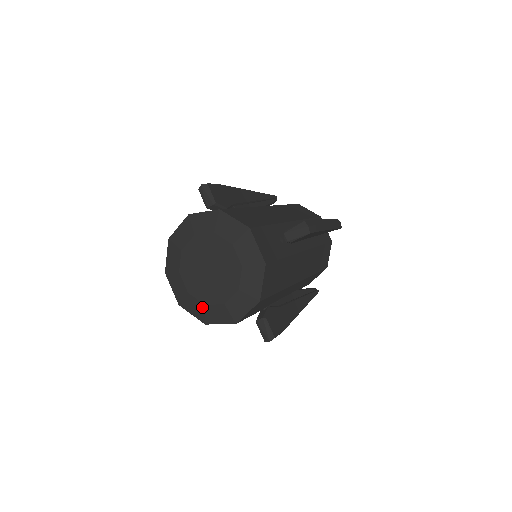
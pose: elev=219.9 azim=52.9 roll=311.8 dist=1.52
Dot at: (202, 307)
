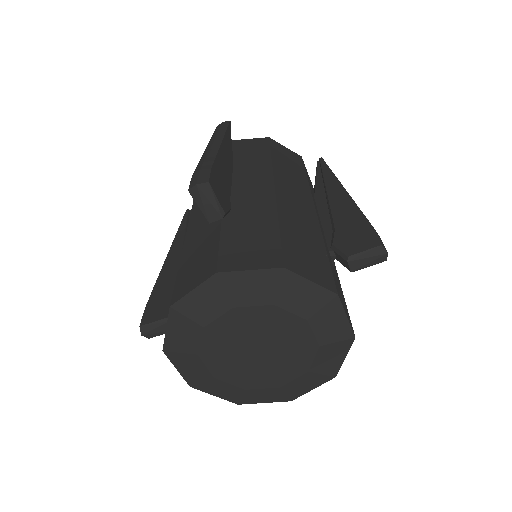
Dot at: (239, 391)
